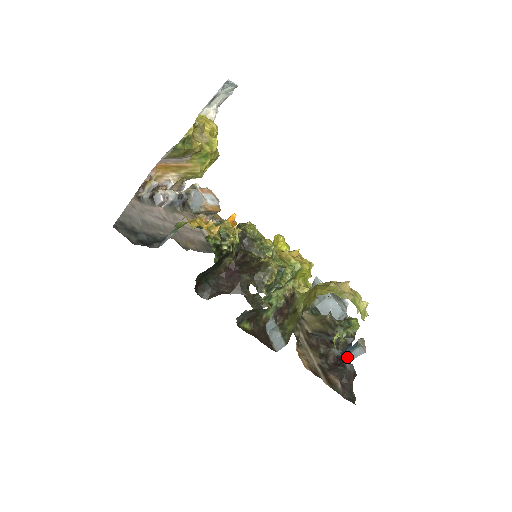
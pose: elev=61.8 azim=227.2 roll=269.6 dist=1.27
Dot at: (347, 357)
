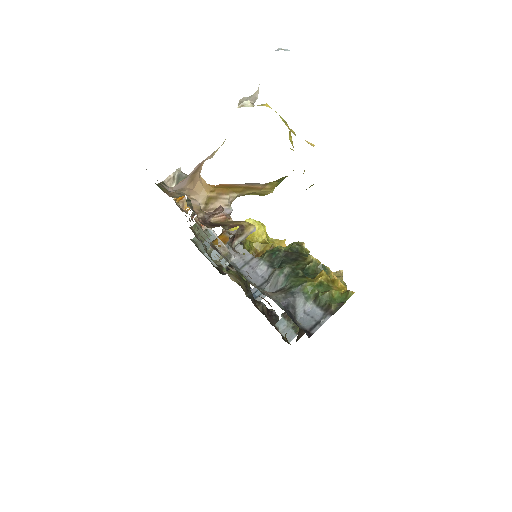
Dot at: occluded
